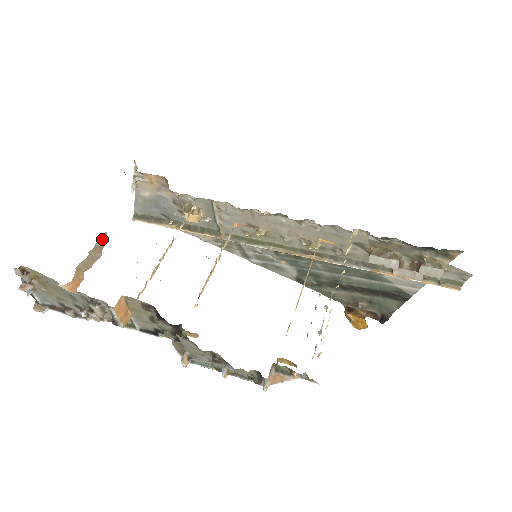
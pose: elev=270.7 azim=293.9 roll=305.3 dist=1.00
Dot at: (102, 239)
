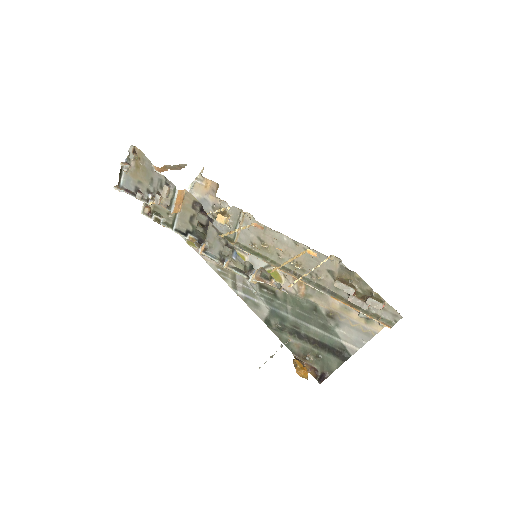
Dot at: (183, 165)
